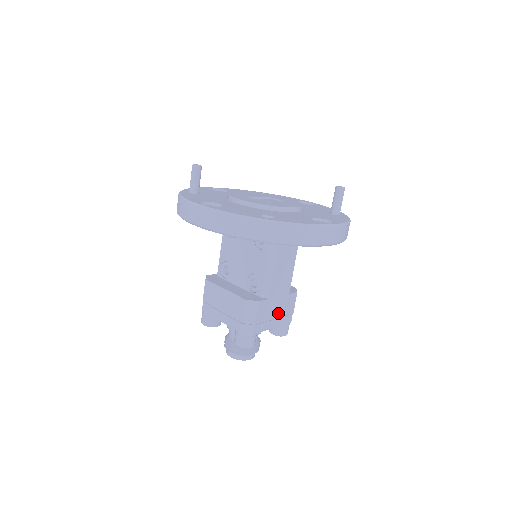
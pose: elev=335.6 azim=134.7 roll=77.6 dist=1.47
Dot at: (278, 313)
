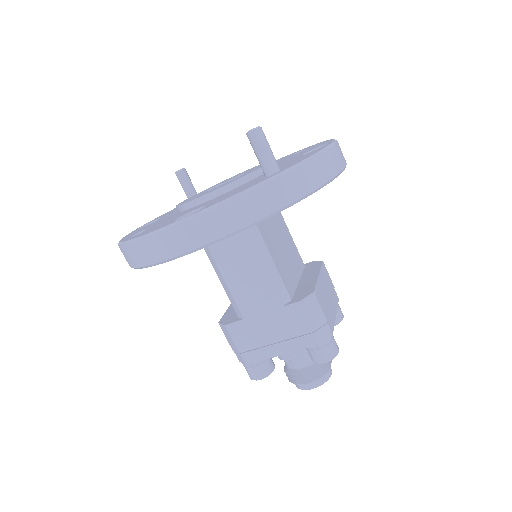
Dot at: (277, 335)
